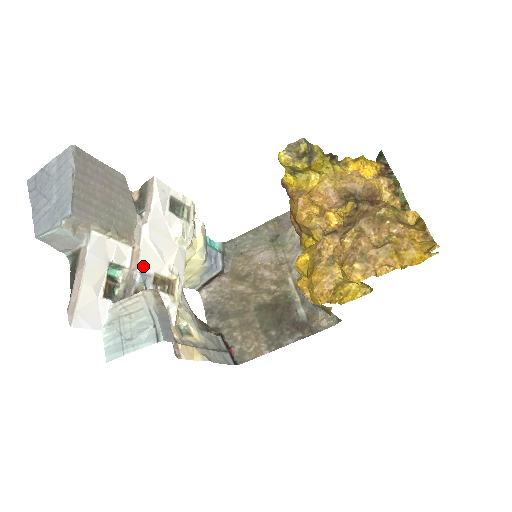
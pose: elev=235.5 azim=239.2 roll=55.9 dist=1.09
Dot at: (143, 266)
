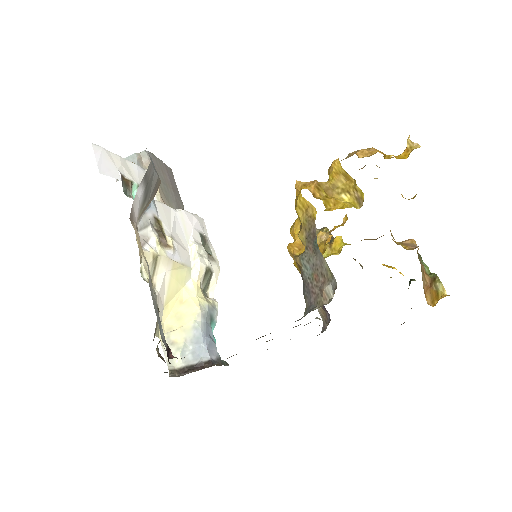
Dot at: (158, 207)
